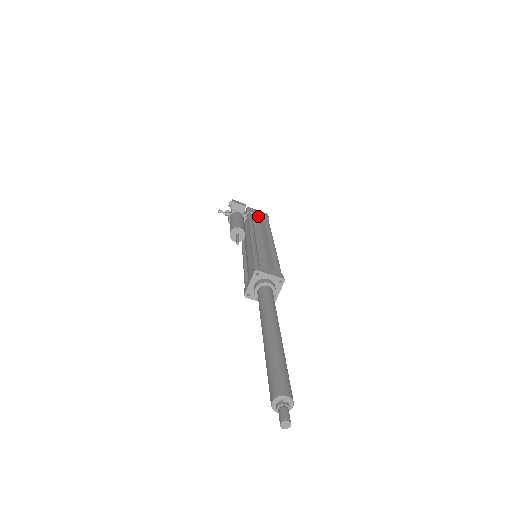
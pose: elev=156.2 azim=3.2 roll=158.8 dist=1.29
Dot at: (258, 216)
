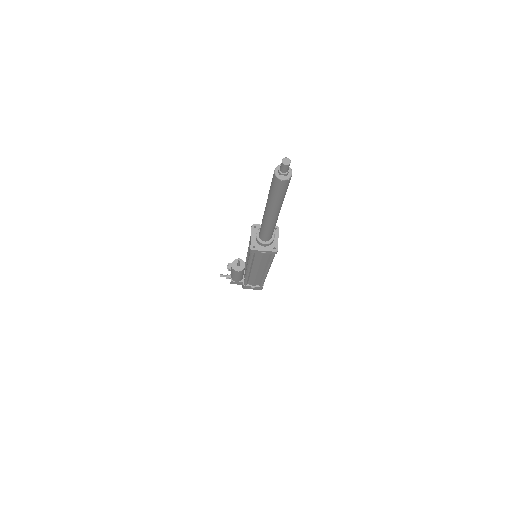
Dot at: occluded
